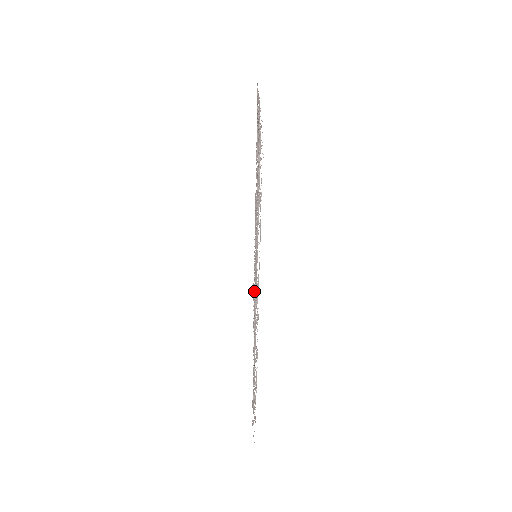
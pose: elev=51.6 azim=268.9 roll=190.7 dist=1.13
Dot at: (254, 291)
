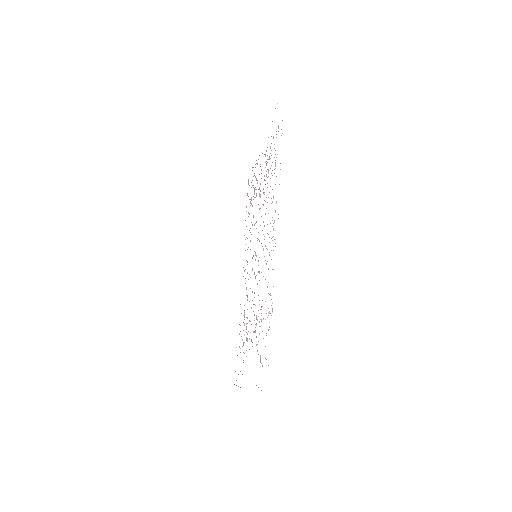
Dot at: (244, 325)
